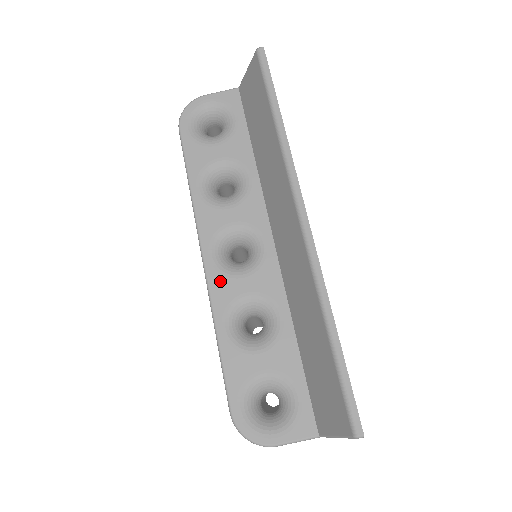
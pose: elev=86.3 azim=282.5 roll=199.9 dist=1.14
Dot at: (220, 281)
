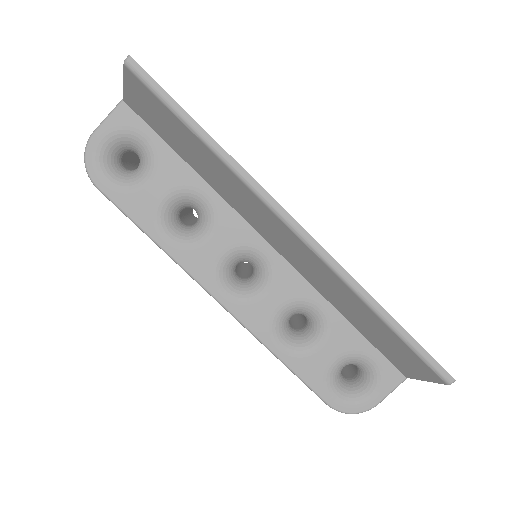
Dot at: (248, 312)
